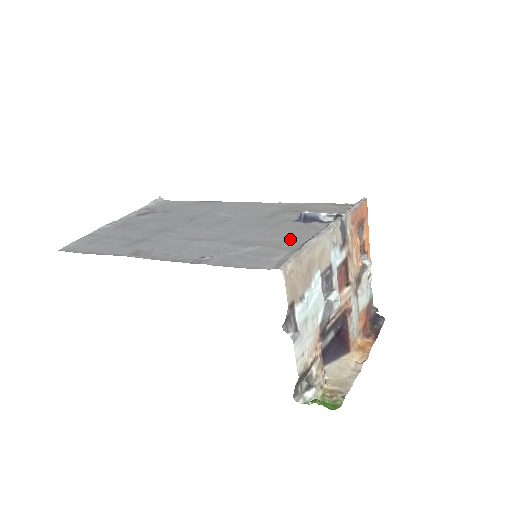
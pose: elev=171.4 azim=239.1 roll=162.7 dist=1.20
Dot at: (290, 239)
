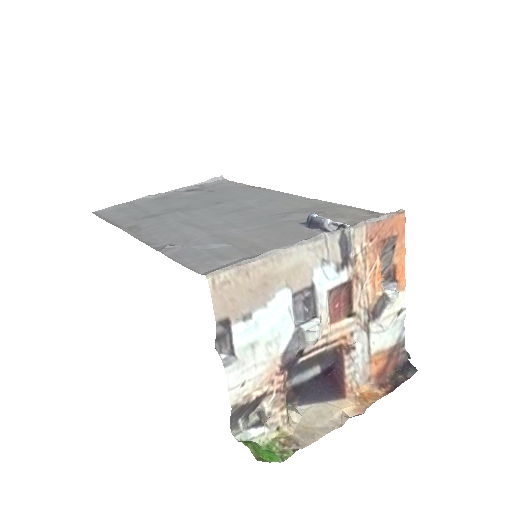
Dot at: (266, 243)
